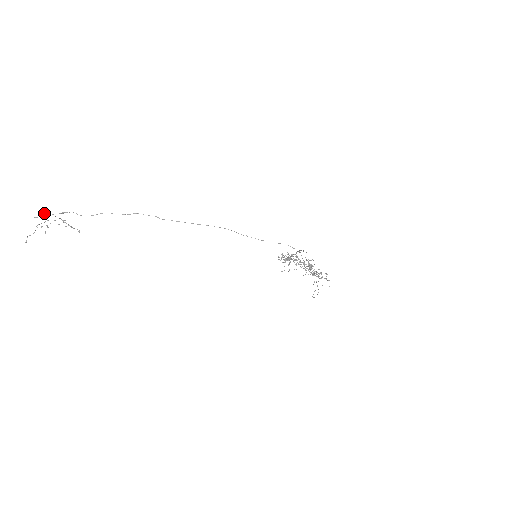
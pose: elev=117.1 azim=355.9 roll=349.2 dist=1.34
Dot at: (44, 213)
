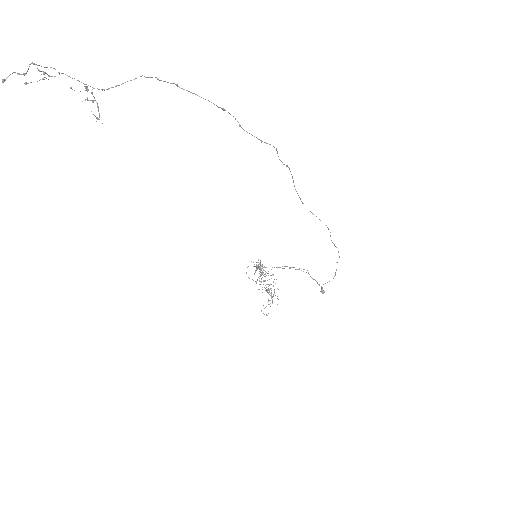
Dot at: occluded
